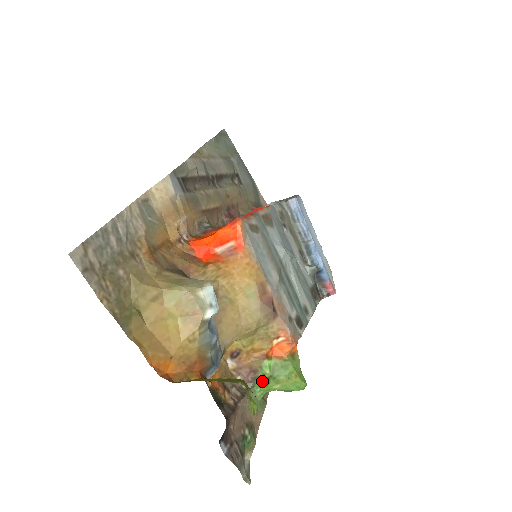
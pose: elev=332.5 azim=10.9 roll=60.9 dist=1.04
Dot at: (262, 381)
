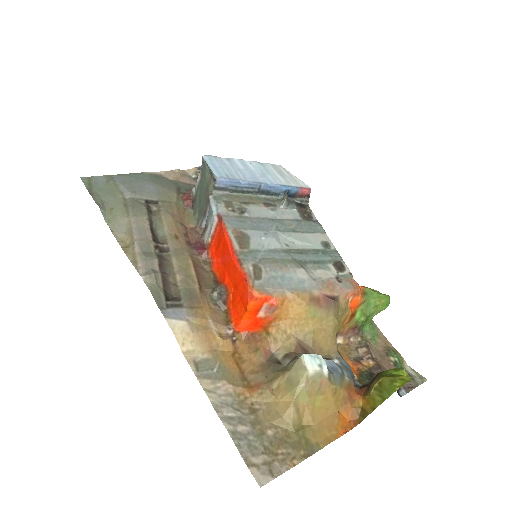
Dot at: (364, 324)
